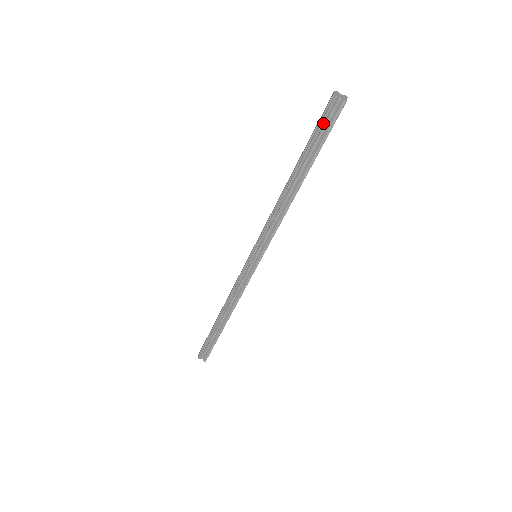
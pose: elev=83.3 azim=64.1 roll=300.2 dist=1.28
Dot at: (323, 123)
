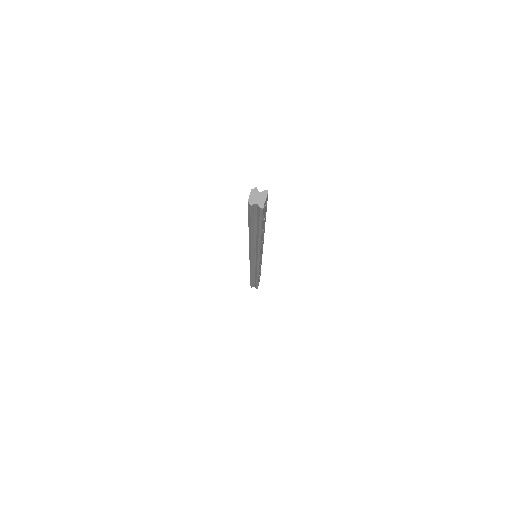
Dot at: (252, 216)
